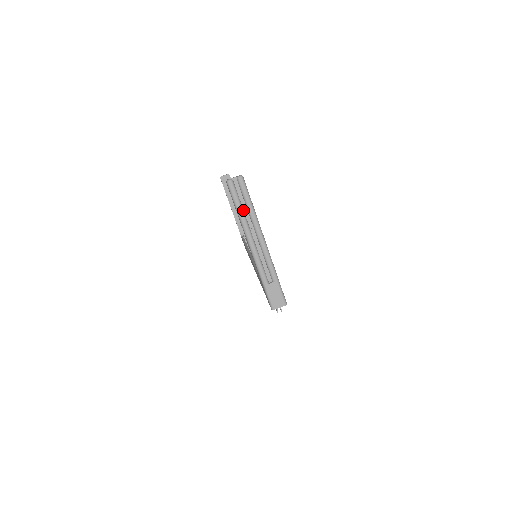
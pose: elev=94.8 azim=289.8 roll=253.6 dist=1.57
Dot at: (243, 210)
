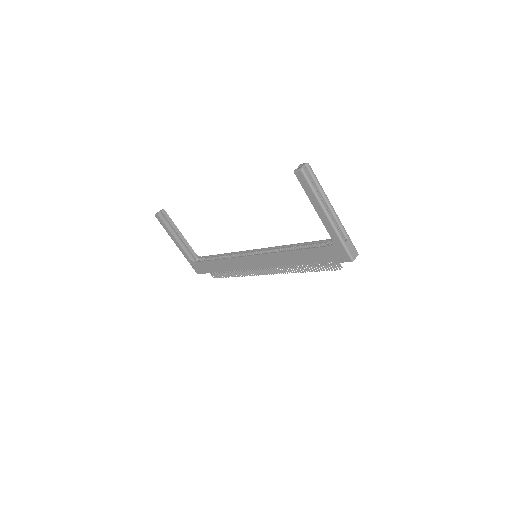
Dot at: (316, 189)
